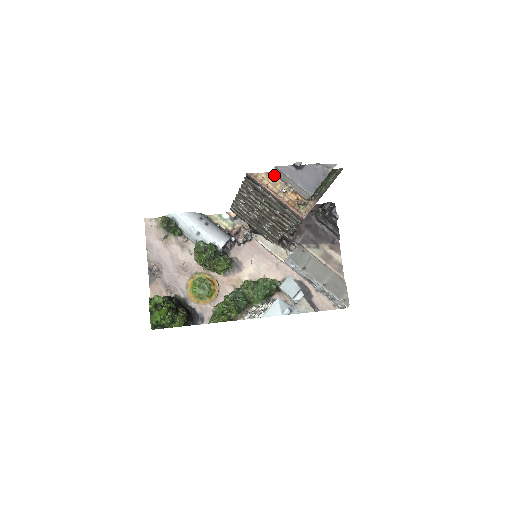
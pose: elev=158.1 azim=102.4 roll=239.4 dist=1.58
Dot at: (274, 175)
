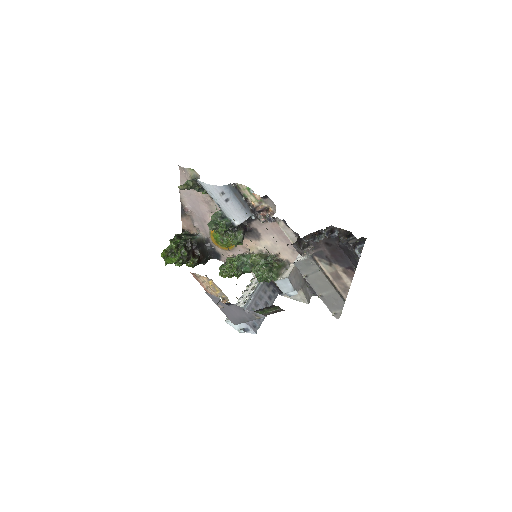
Dot at: occluded
